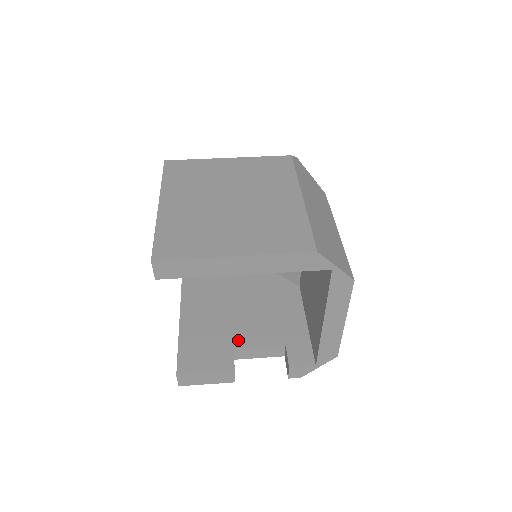
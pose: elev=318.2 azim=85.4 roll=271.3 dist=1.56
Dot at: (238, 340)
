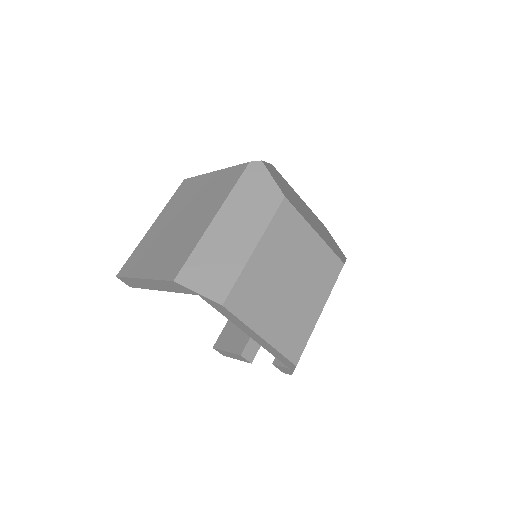
Dot at: occluded
